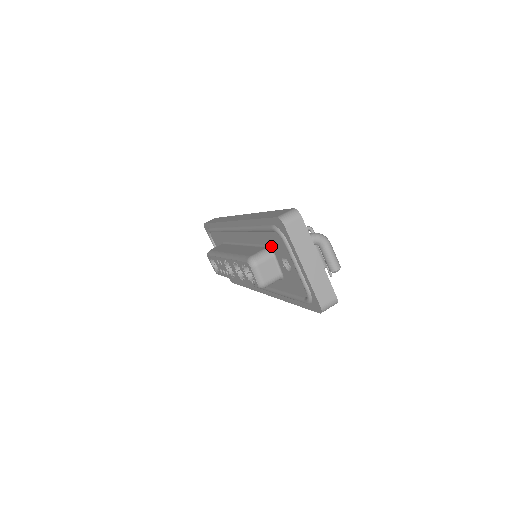
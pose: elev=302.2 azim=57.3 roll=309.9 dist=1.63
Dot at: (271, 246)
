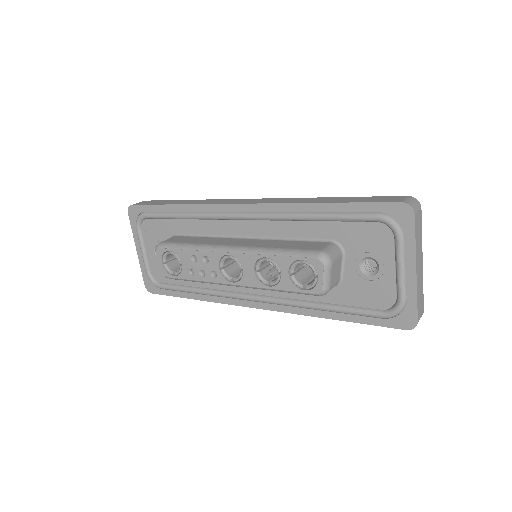
Dot at: (343, 241)
